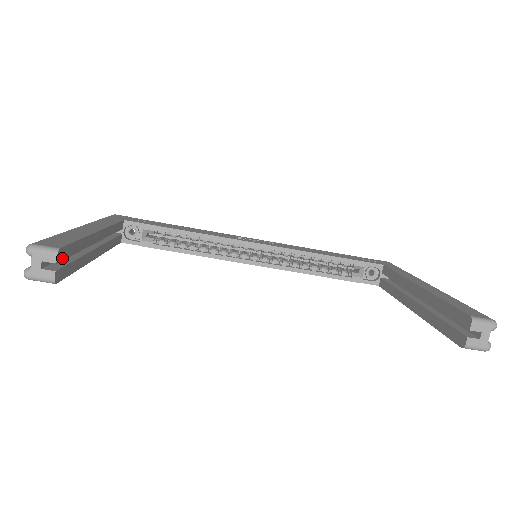
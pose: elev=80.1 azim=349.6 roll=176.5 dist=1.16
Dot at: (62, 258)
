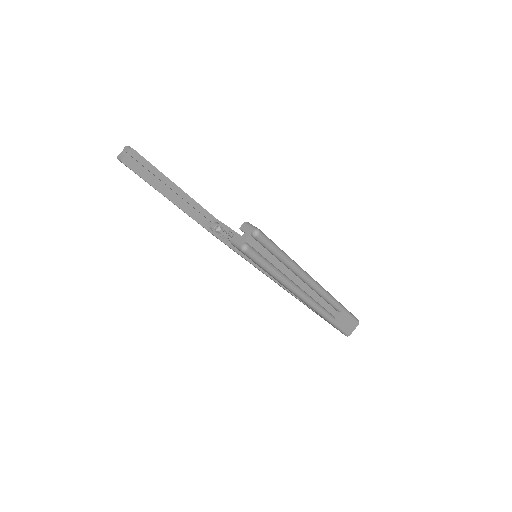
Dot at: (133, 156)
